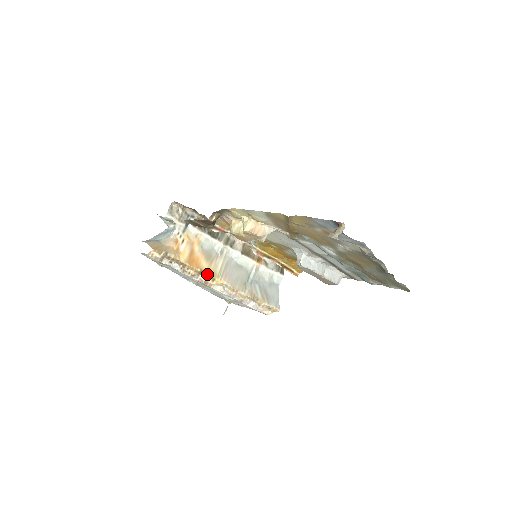
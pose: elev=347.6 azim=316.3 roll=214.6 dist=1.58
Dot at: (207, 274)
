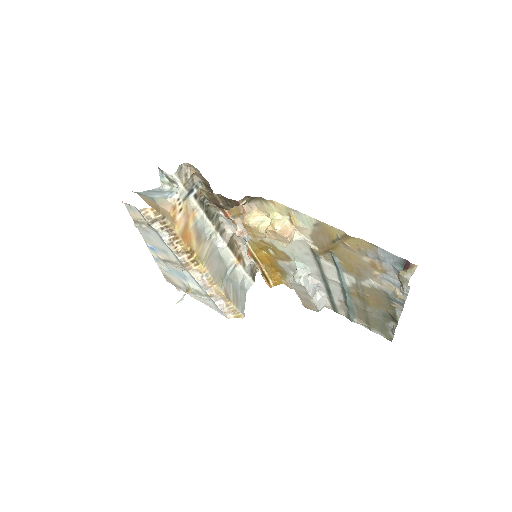
Dot at: (194, 256)
